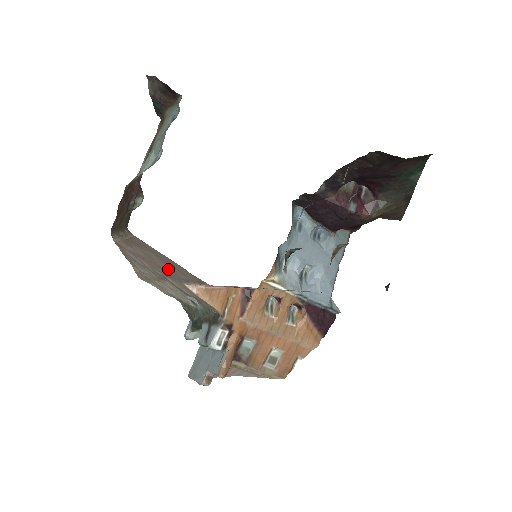
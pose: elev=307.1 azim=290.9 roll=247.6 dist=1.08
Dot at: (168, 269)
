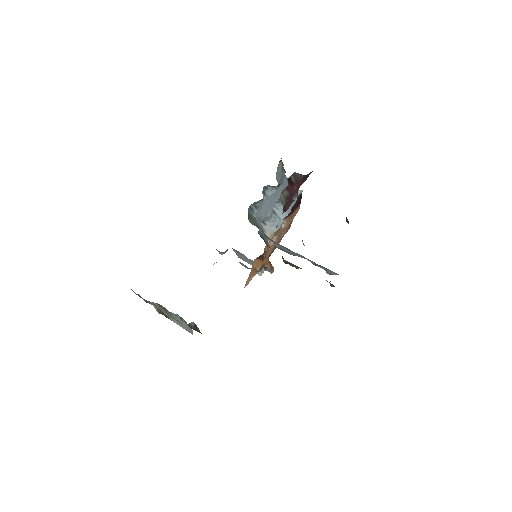
Dot at: occluded
